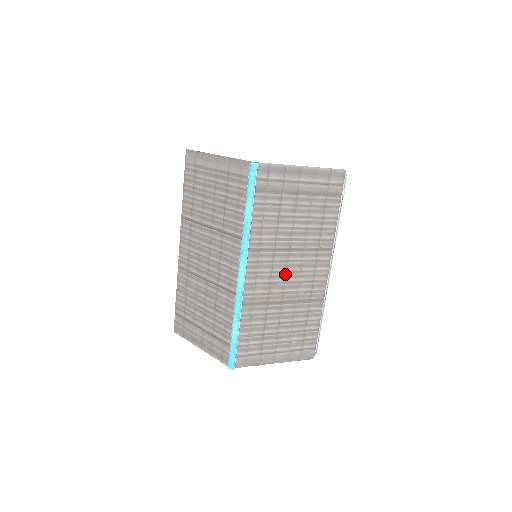
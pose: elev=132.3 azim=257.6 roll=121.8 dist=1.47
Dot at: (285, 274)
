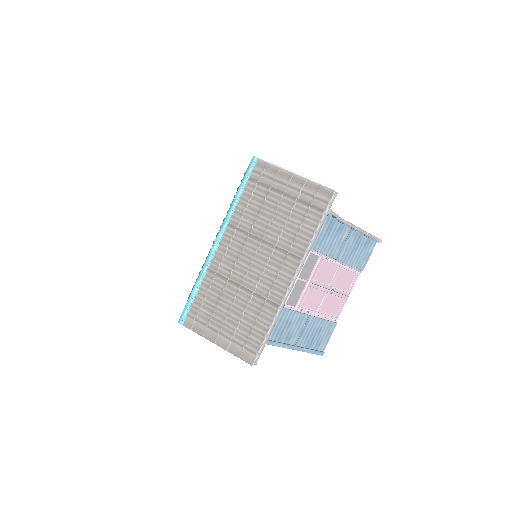
Dot at: (251, 262)
